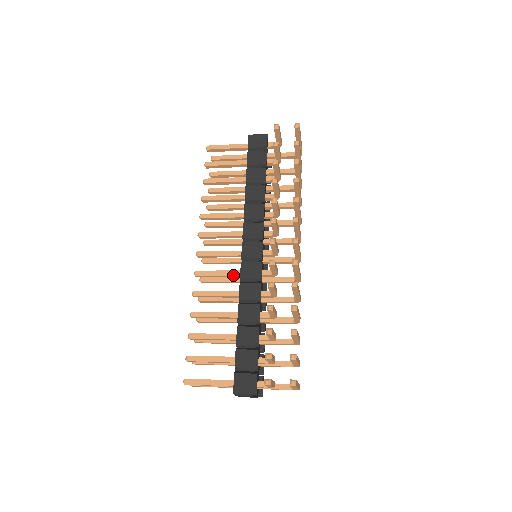
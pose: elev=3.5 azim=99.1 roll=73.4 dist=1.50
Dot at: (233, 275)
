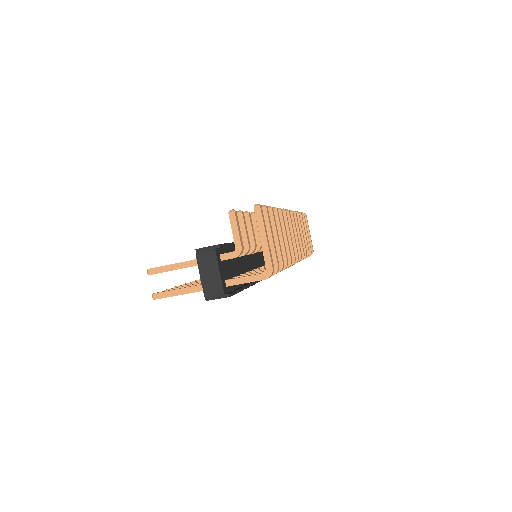
Dot at: occluded
